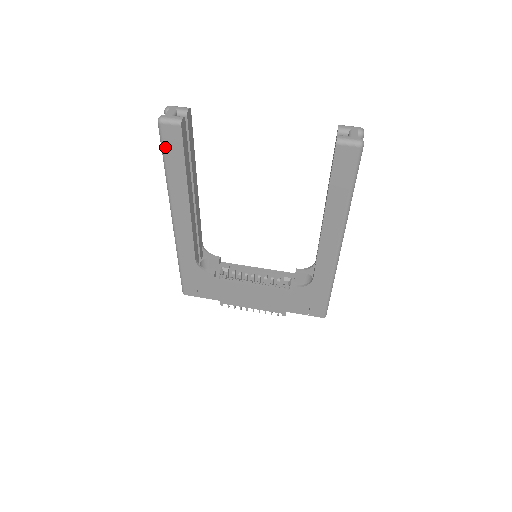
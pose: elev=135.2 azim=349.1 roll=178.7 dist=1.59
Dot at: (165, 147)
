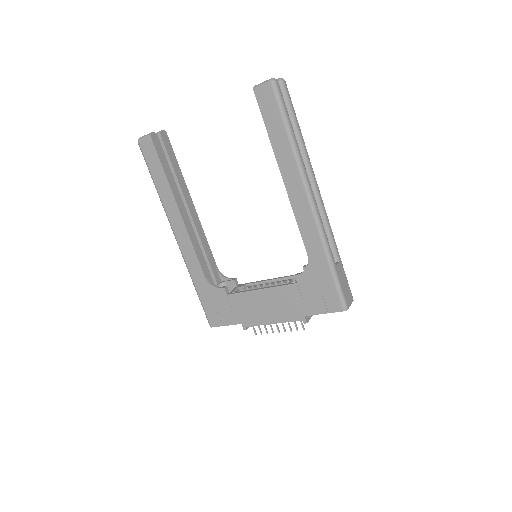
Dot at: (147, 162)
